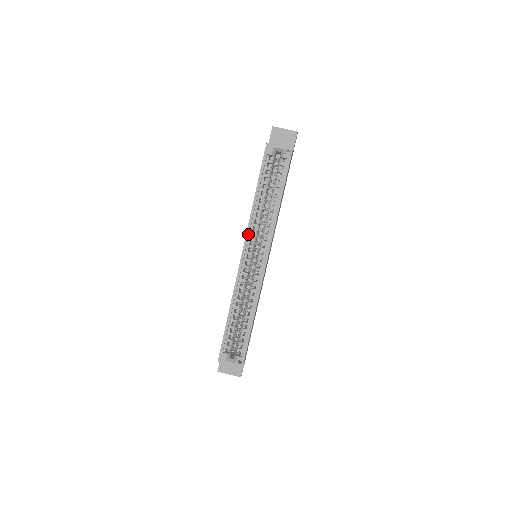
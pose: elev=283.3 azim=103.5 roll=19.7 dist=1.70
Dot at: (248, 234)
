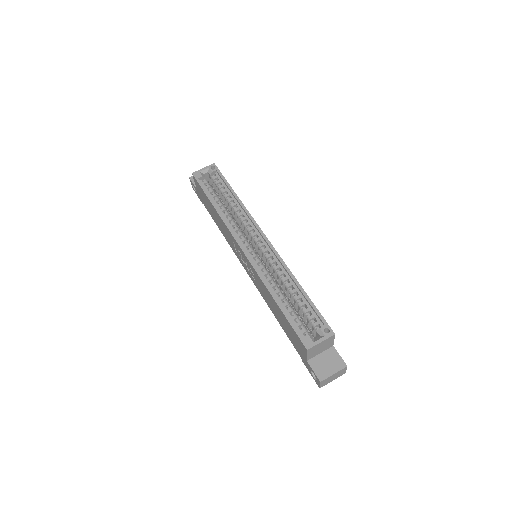
Dot at: (232, 232)
